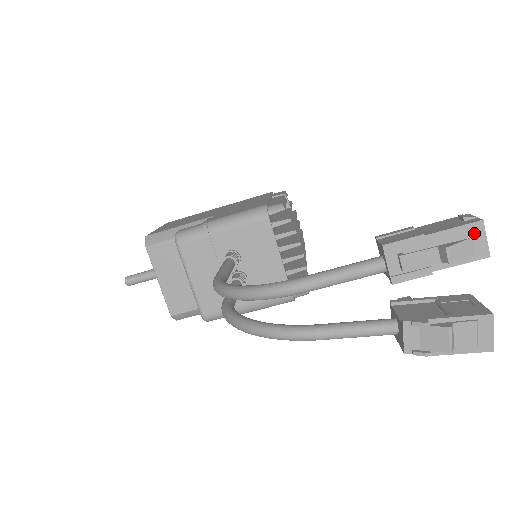
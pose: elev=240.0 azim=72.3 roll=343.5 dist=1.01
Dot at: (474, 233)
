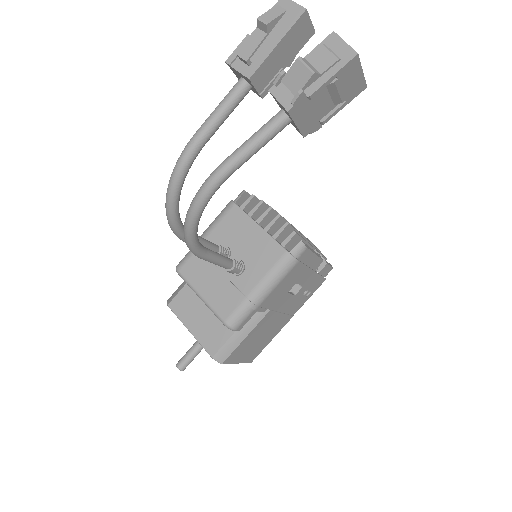
Dot at: (283, 7)
